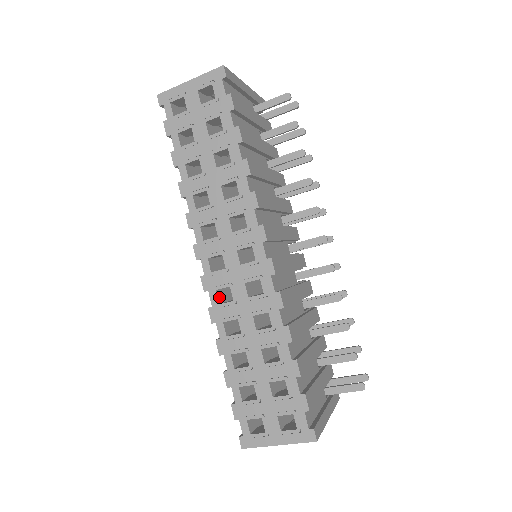
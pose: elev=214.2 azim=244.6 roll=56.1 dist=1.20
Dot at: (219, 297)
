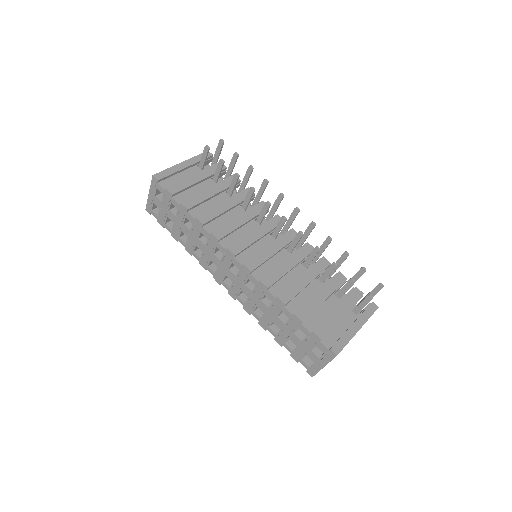
Dot at: (243, 298)
